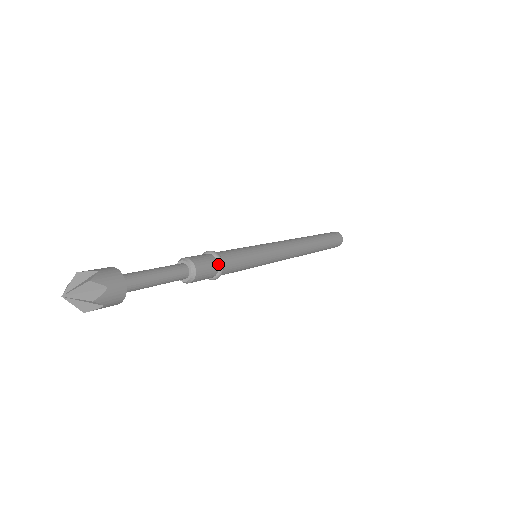
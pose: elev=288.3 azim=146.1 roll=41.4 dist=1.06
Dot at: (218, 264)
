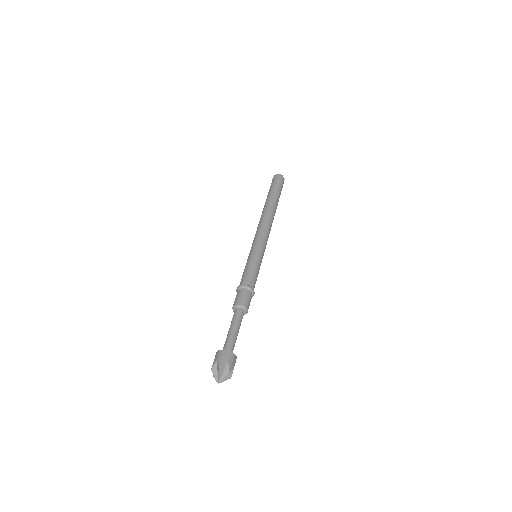
Dot at: (252, 294)
